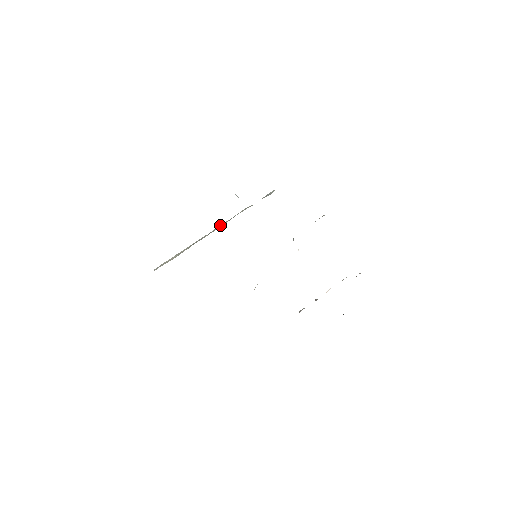
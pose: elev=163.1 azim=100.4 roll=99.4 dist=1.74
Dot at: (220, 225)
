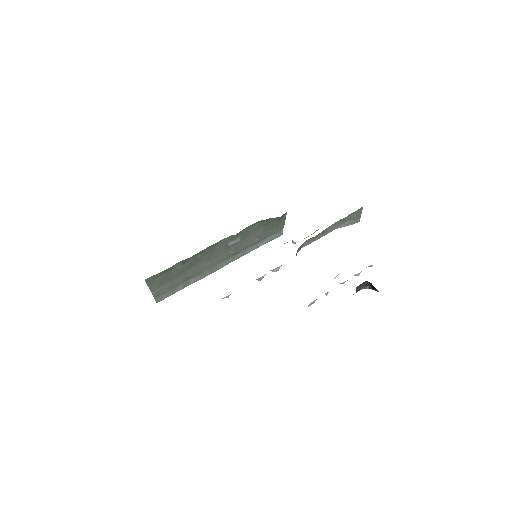
Dot at: occluded
